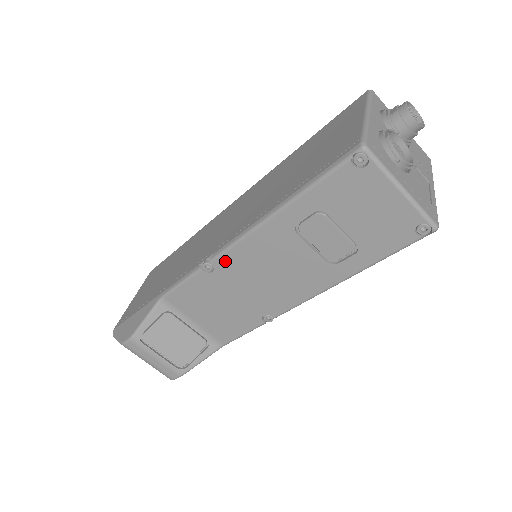
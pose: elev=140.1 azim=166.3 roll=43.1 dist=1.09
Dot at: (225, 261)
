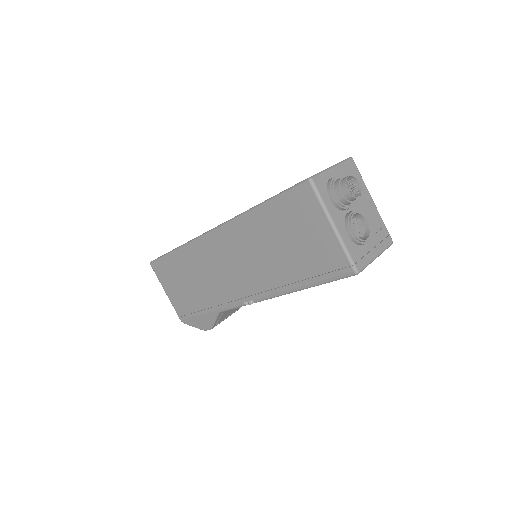
Dot at: occluded
